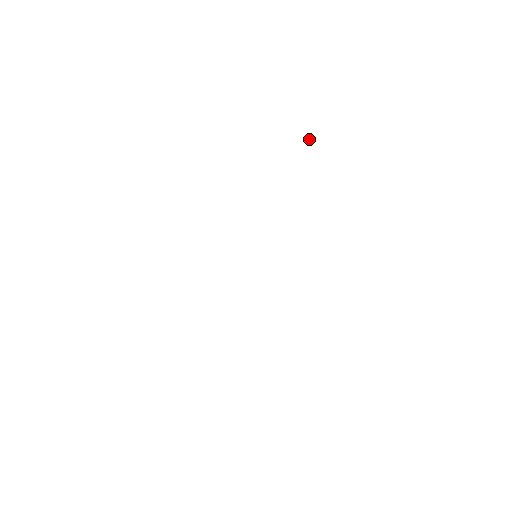
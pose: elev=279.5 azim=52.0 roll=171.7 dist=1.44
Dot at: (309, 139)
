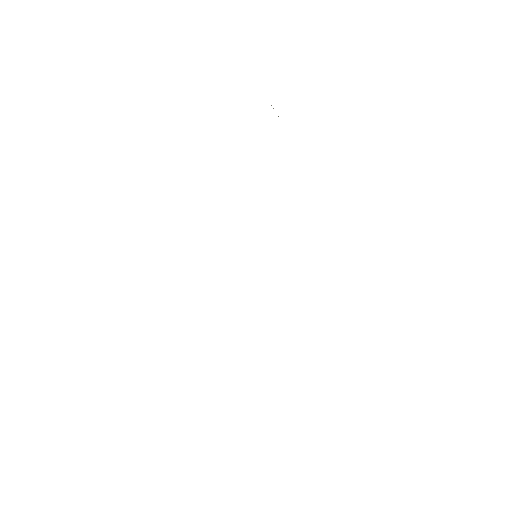
Dot at: occluded
